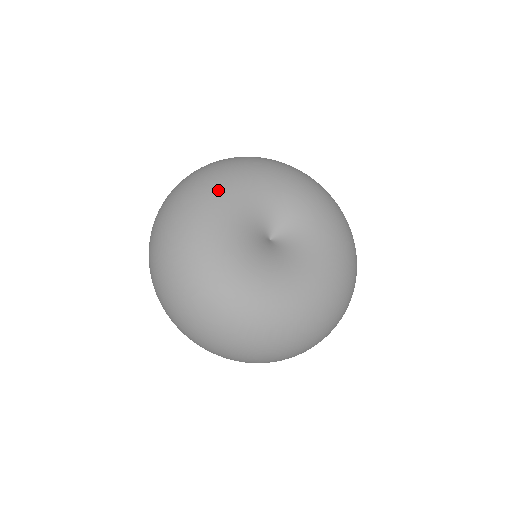
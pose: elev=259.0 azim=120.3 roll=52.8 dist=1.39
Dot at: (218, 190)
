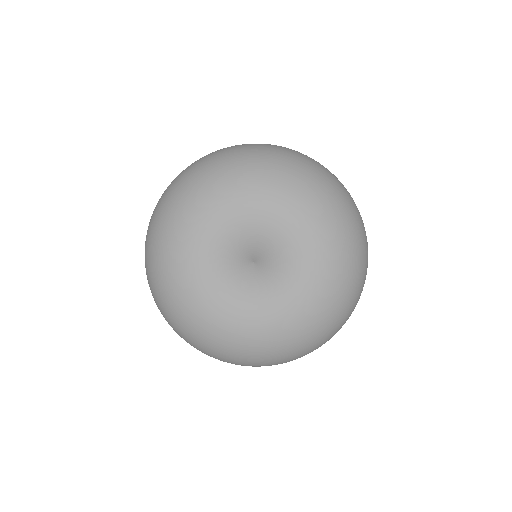
Dot at: (180, 237)
